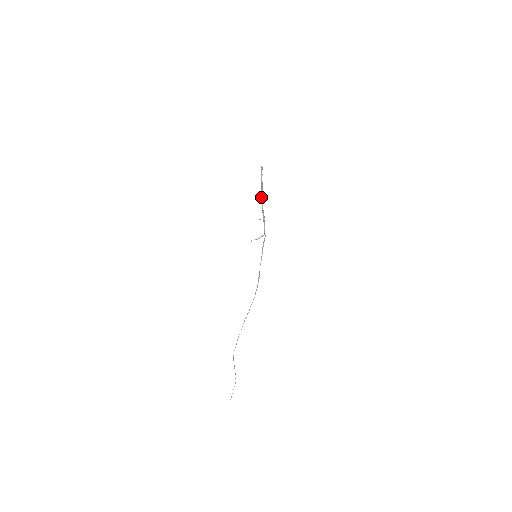
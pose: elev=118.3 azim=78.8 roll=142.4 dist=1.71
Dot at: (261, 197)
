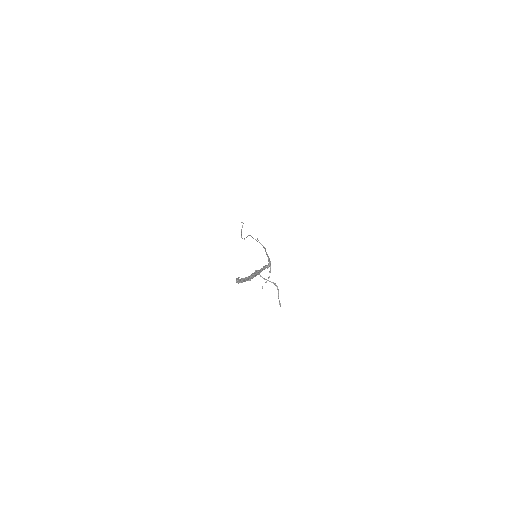
Dot at: occluded
